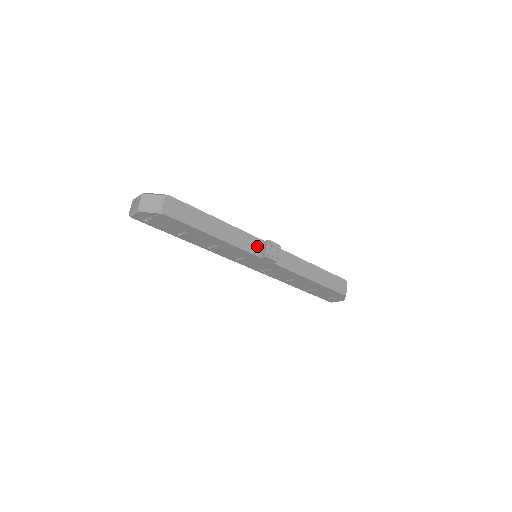
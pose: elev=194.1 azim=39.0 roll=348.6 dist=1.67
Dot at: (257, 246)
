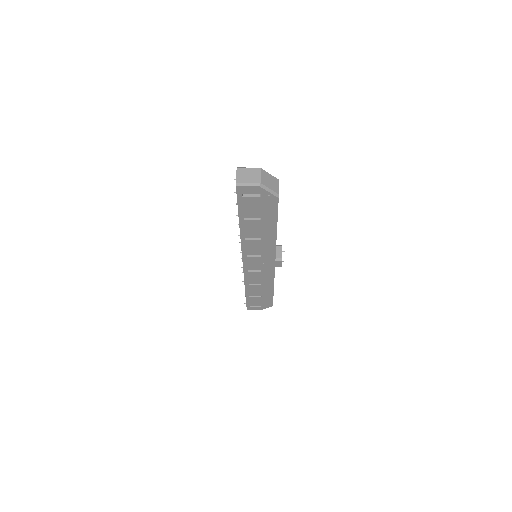
Dot at: occluded
